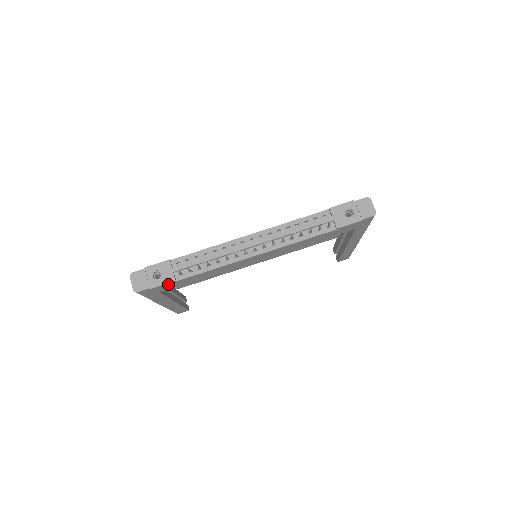
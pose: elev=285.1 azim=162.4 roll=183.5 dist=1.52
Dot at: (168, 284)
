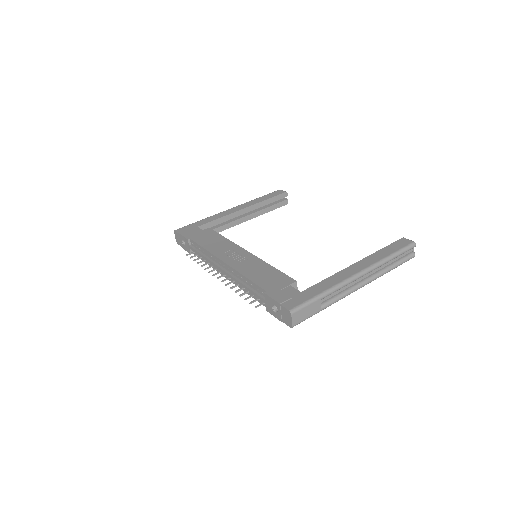
Dot at: occluded
